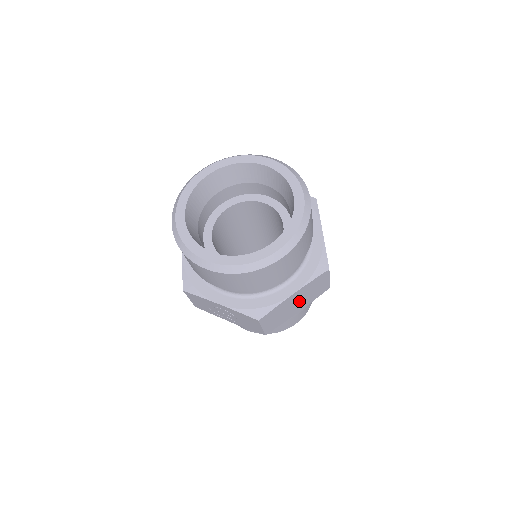
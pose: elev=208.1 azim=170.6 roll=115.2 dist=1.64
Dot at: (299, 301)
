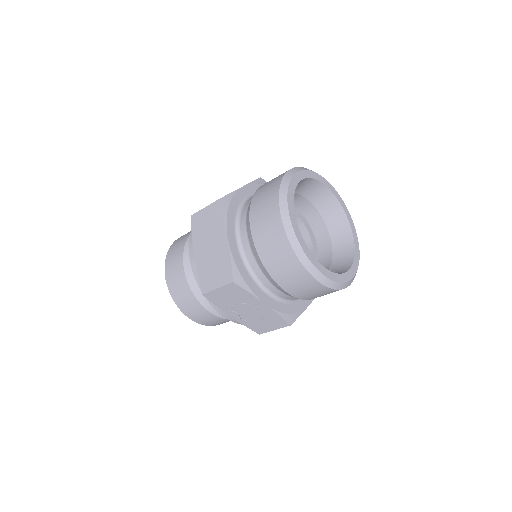
Dot at: occluded
